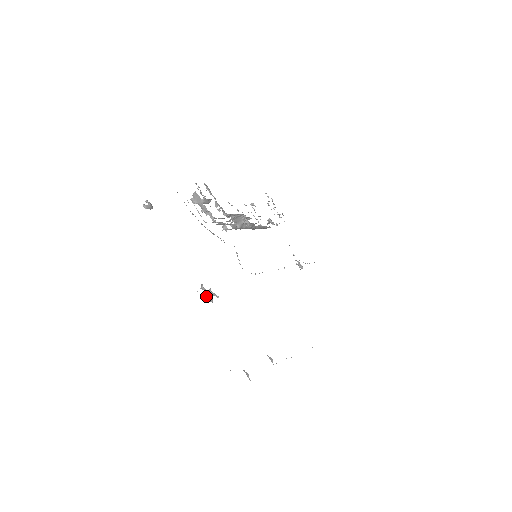
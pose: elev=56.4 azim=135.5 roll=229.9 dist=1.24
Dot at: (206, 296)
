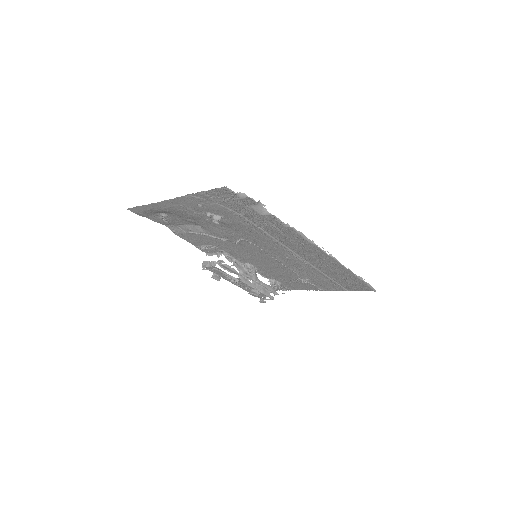
Dot at: (213, 221)
